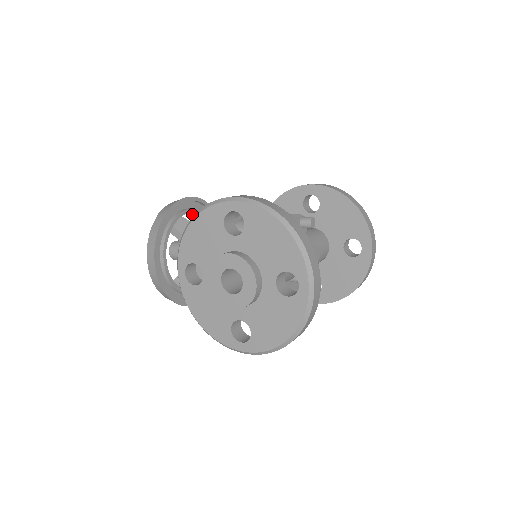
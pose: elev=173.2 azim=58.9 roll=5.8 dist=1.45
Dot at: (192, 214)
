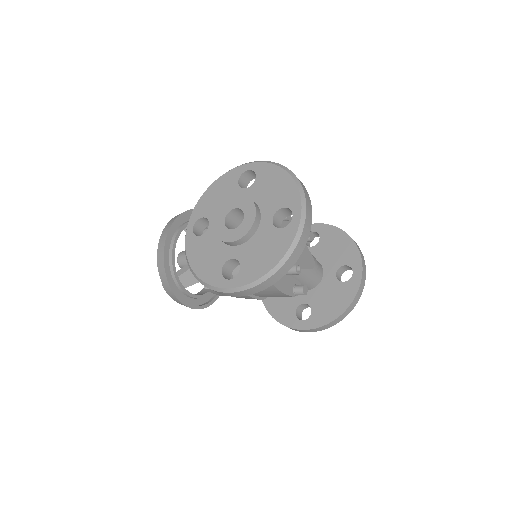
Dot at: occluded
